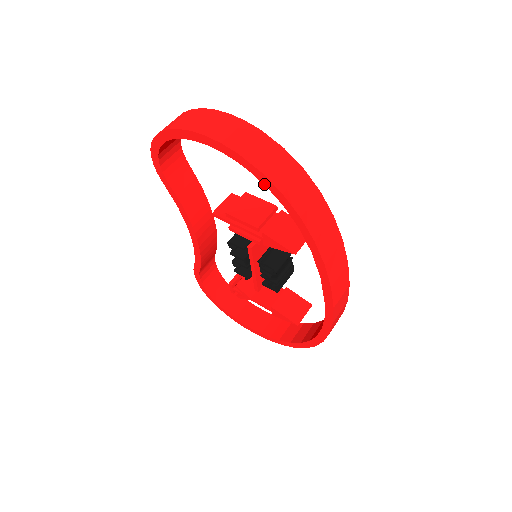
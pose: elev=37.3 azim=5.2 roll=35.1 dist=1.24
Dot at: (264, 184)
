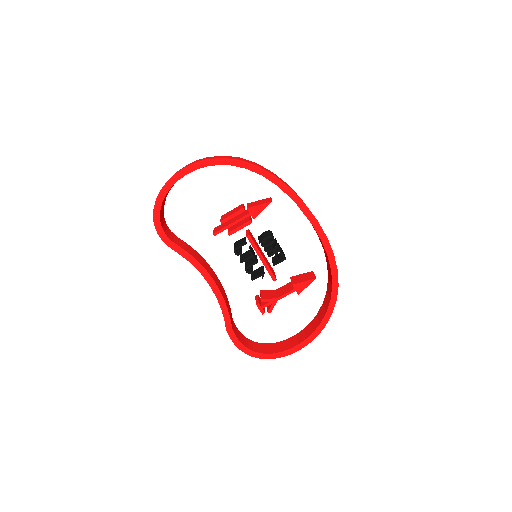
Dot at: occluded
